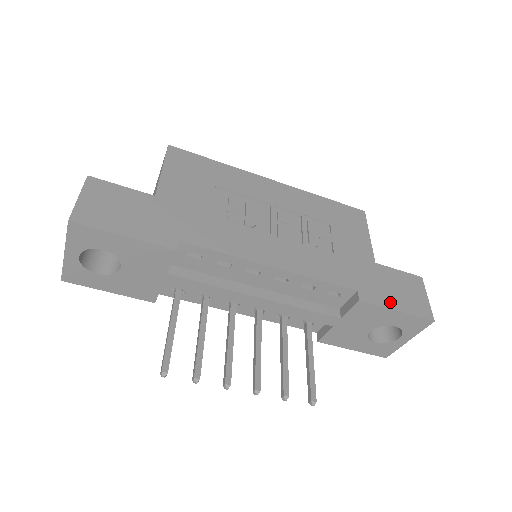
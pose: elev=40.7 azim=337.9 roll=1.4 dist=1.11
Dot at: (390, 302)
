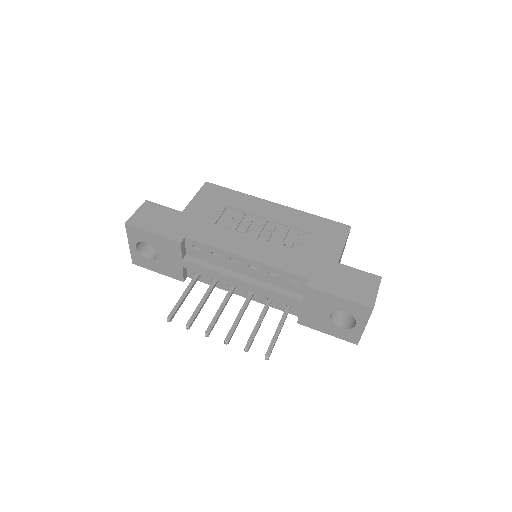
Dot at: (335, 290)
